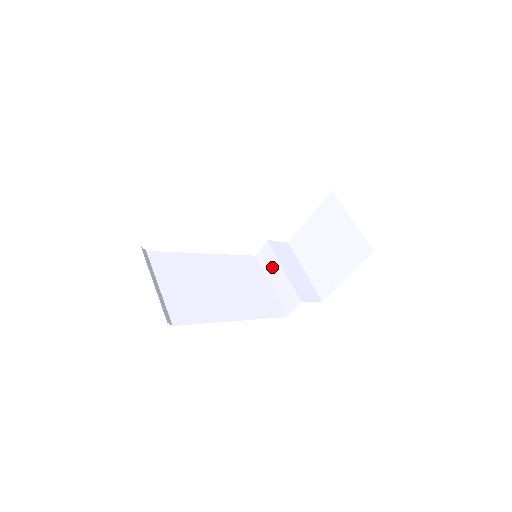
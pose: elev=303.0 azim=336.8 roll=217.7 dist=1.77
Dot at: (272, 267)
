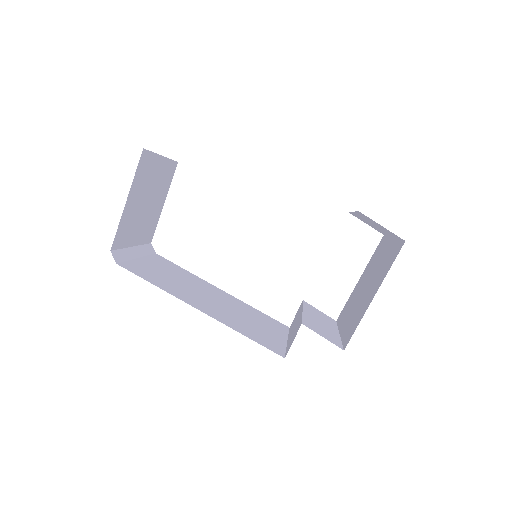
Dot at: (295, 320)
